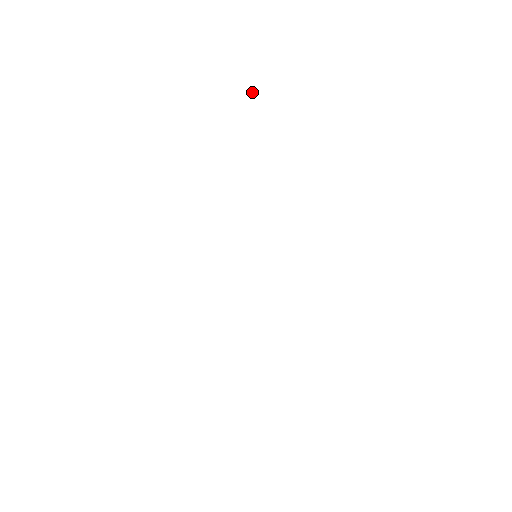
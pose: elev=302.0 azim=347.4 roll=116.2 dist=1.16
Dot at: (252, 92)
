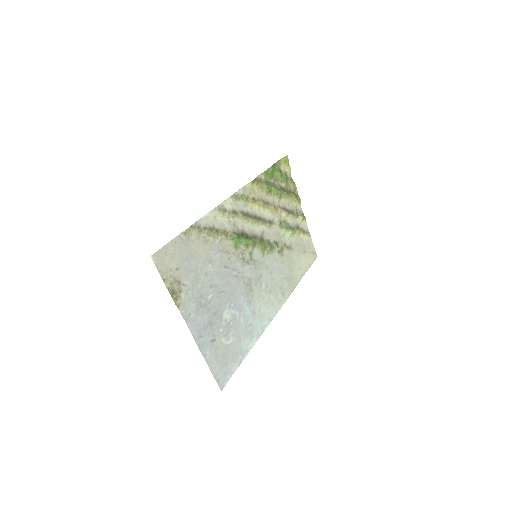
Dot at: (287, 167)
